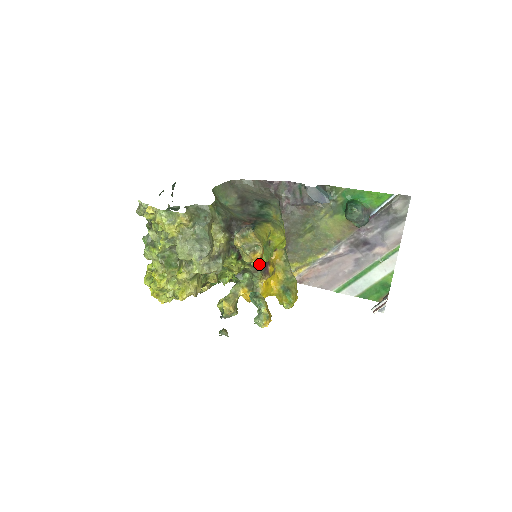
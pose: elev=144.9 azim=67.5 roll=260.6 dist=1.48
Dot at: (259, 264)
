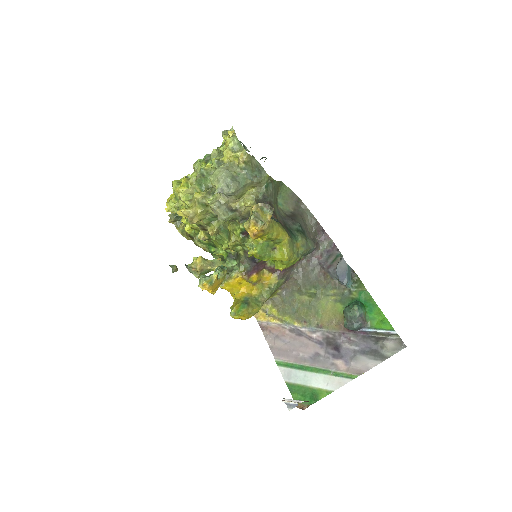
Dot at: (250, 250)
